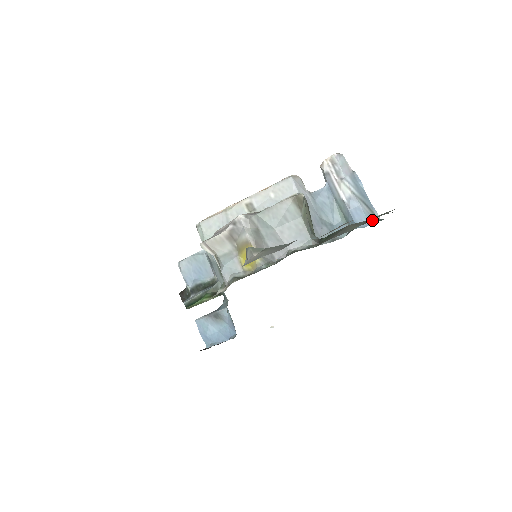
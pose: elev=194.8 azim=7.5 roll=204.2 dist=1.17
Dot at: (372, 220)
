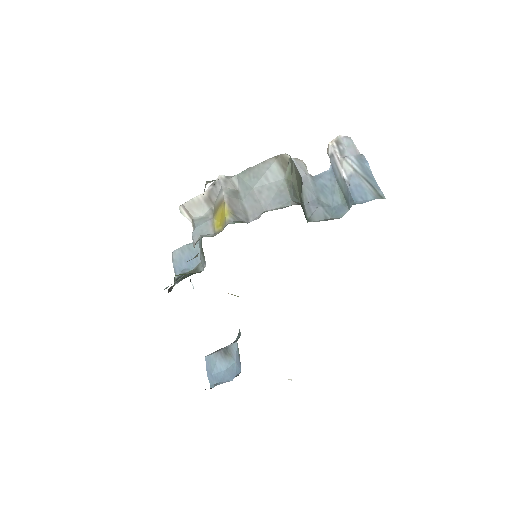
Dot at: (374, 198)
